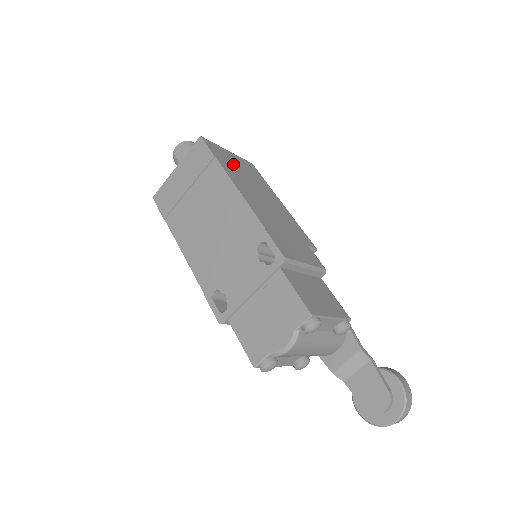
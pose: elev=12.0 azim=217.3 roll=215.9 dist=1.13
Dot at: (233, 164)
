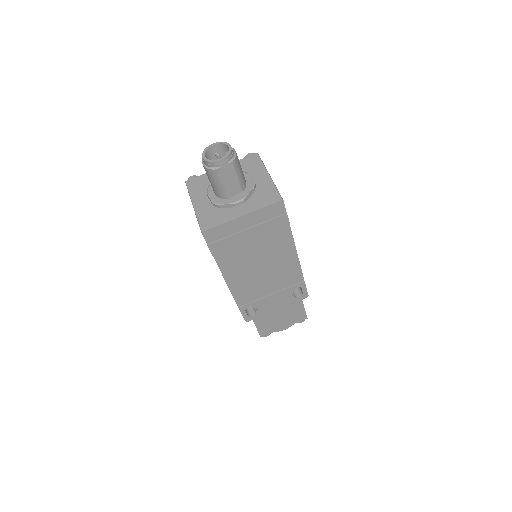
Dot at: occluded
